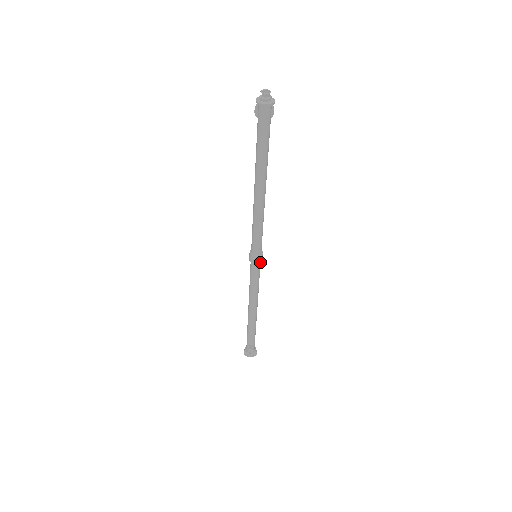
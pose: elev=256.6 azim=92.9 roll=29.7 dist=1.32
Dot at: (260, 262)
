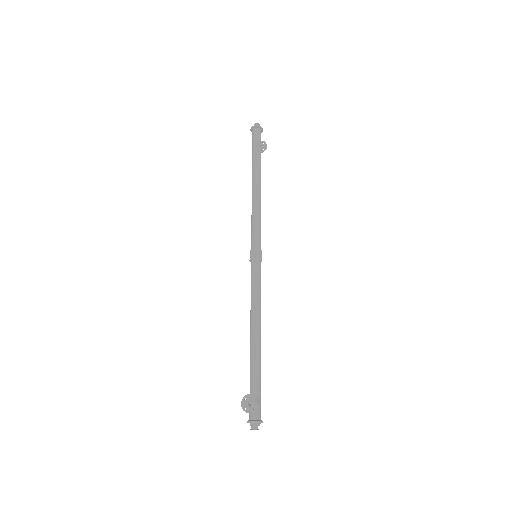
Dot at: occluded
